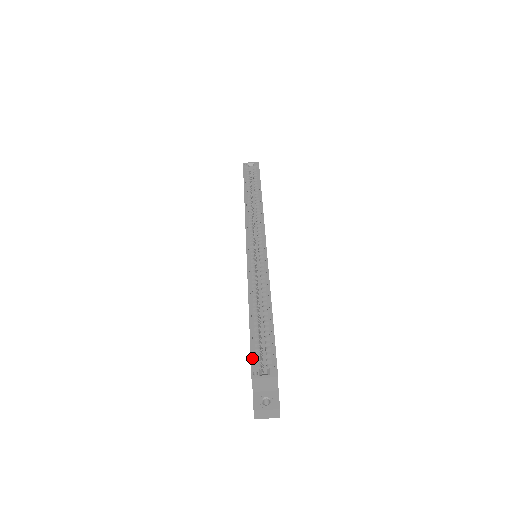
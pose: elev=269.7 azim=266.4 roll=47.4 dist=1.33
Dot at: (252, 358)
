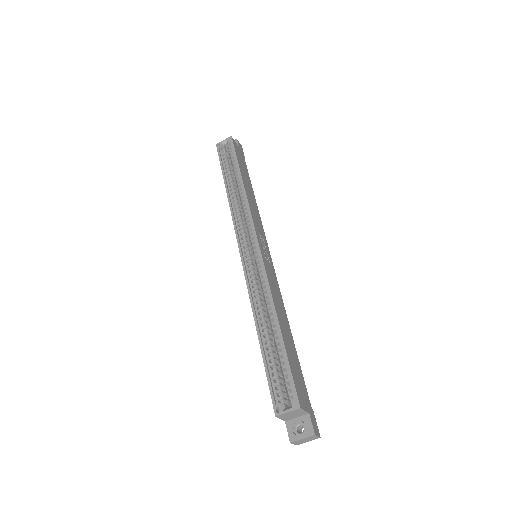
Dot at: (271, 392)
